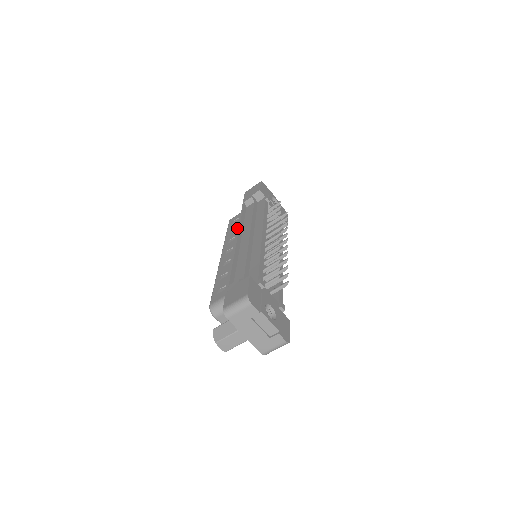
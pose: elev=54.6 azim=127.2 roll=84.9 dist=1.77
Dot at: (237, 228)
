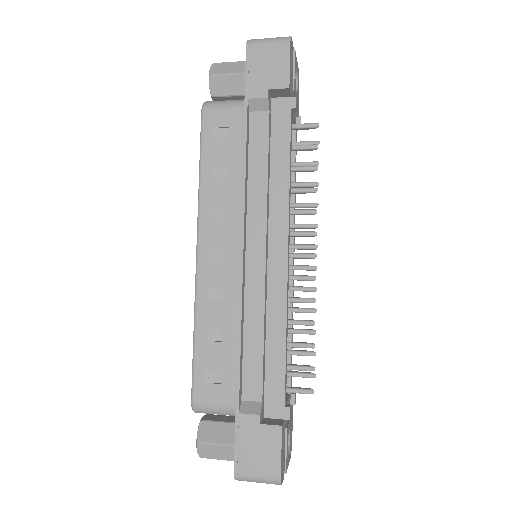
Dot at: (228, 177)
